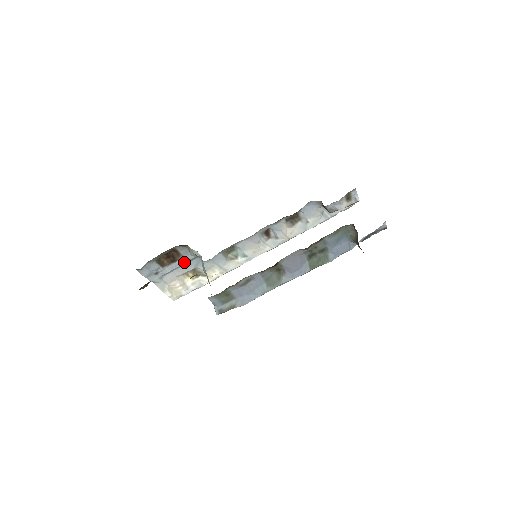
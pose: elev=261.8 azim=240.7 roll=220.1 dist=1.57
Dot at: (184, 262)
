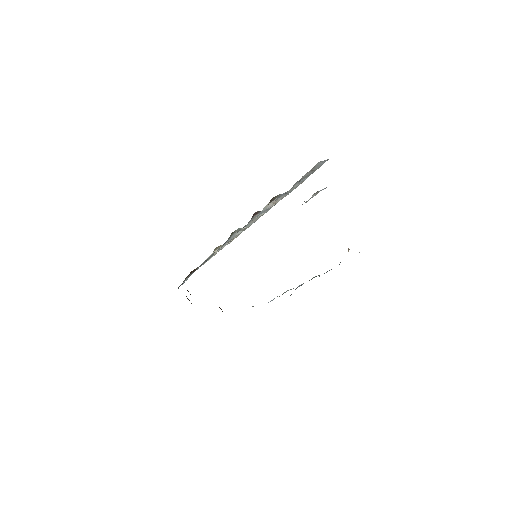
Dot at: occluded
